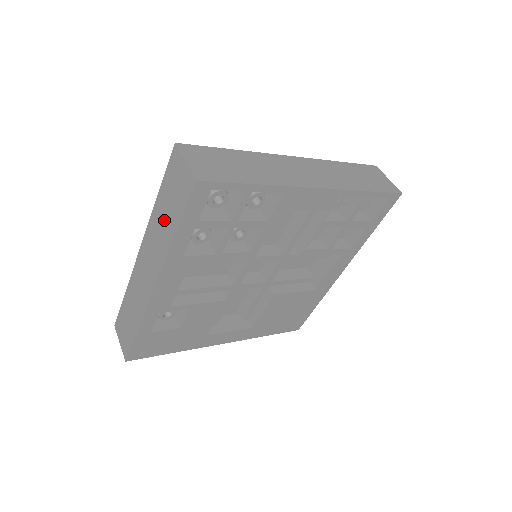
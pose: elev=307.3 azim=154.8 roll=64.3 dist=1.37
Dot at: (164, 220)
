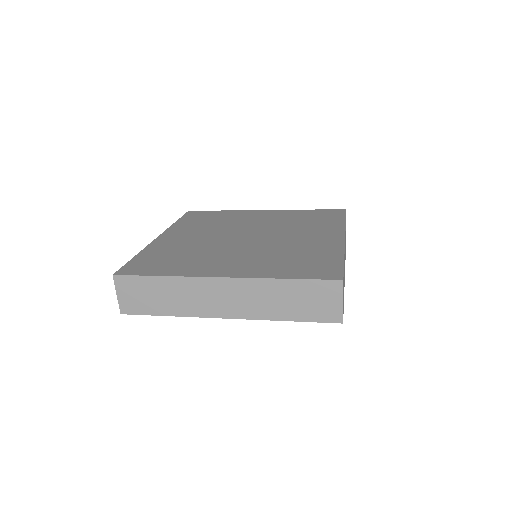
Dot at: (282, 301)
